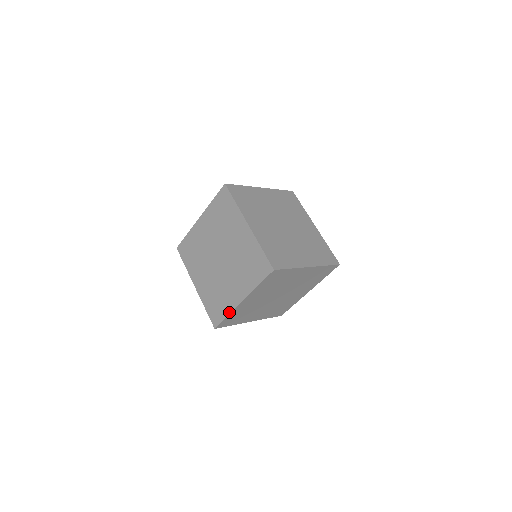
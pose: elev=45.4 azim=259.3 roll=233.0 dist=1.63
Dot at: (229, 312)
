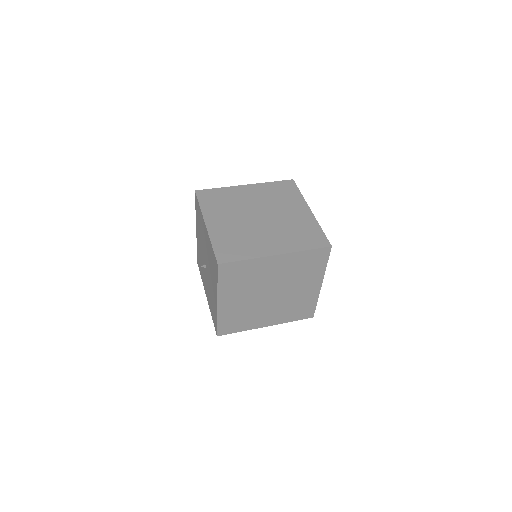
Dot at: (252, 257)
